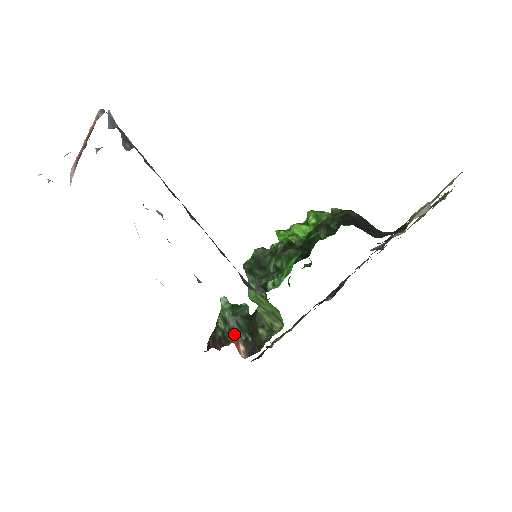
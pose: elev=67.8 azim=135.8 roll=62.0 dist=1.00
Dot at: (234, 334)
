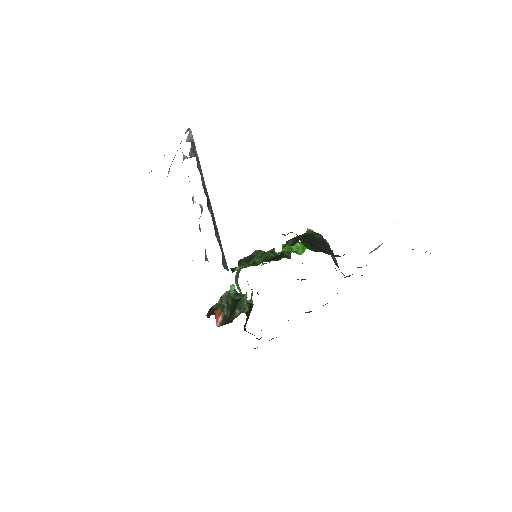
Dot at: (221, 309)
